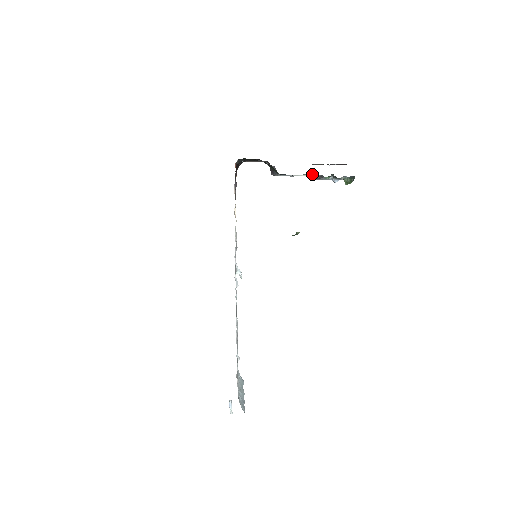
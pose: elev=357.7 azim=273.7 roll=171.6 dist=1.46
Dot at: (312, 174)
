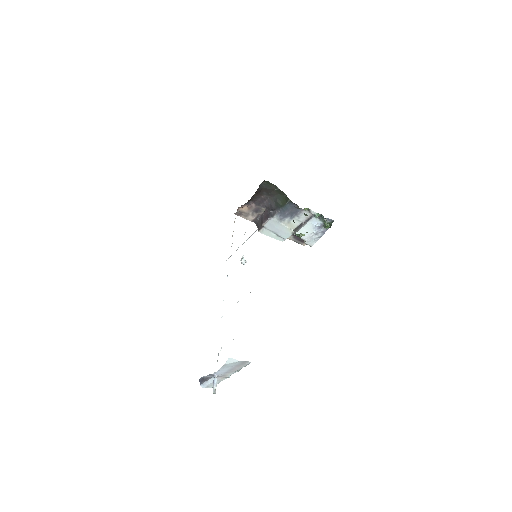
Dot at: (293, 229)
